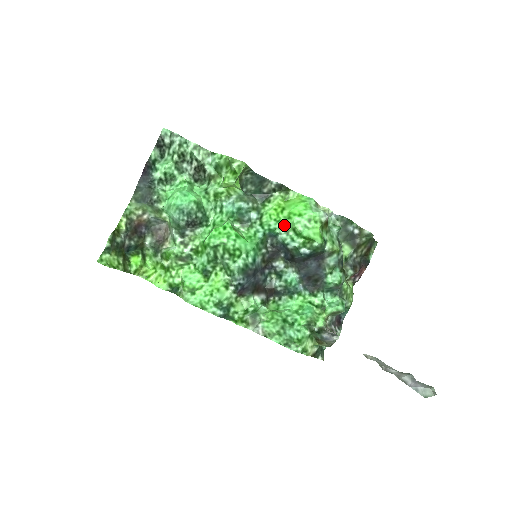
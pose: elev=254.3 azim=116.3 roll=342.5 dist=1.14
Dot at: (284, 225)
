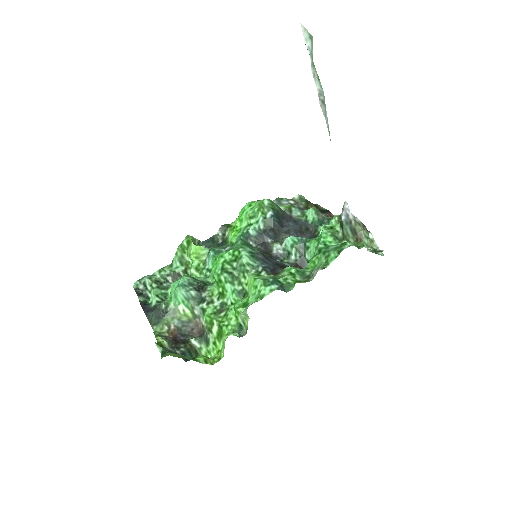
Dot at: (245, 226)
